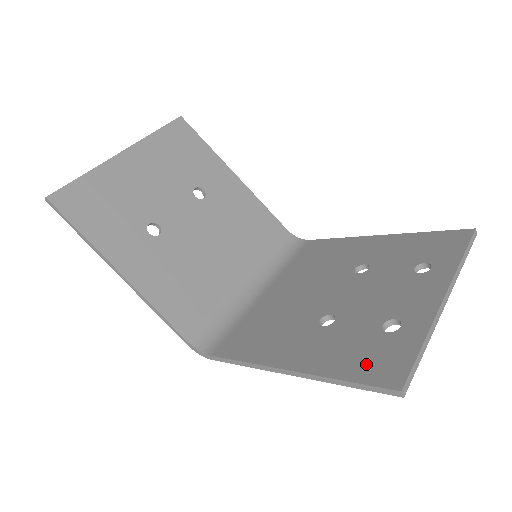
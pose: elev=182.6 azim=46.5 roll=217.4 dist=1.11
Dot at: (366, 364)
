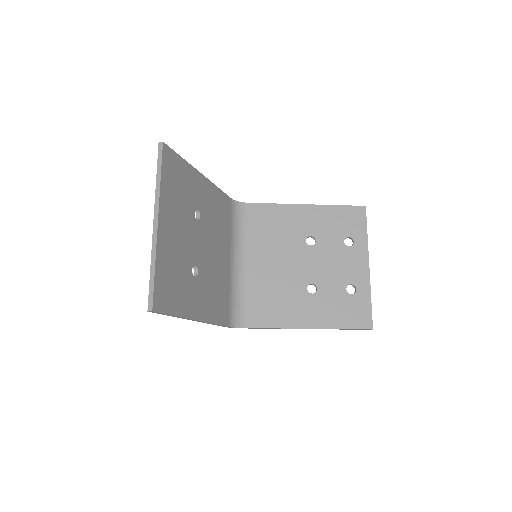
Dot at: (350, 317)
